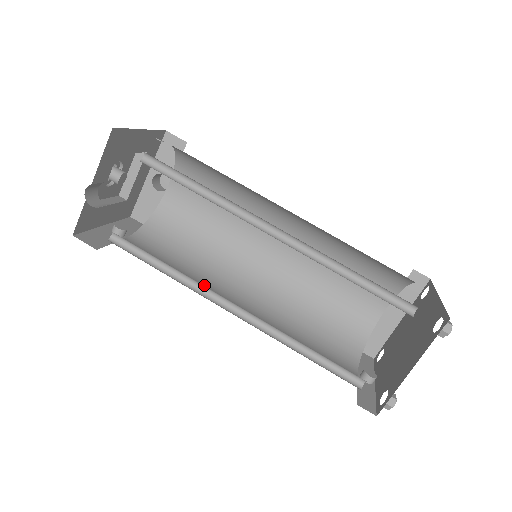
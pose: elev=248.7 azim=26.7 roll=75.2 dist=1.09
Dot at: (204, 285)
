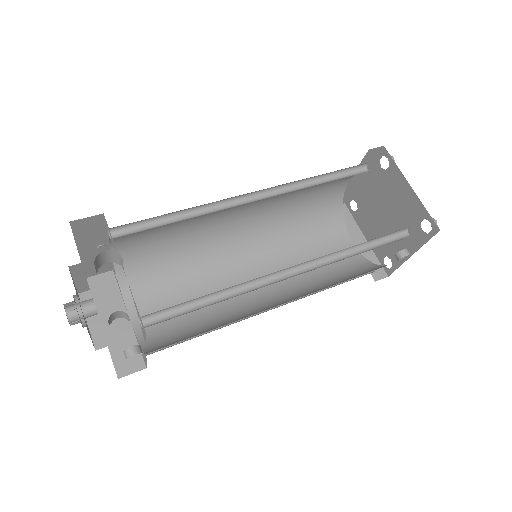
Dot at: occluded
